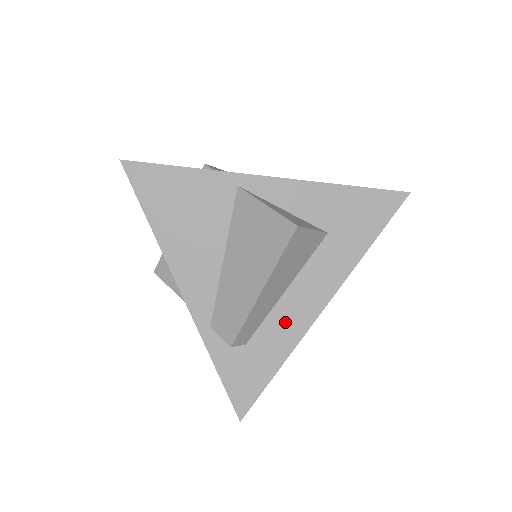
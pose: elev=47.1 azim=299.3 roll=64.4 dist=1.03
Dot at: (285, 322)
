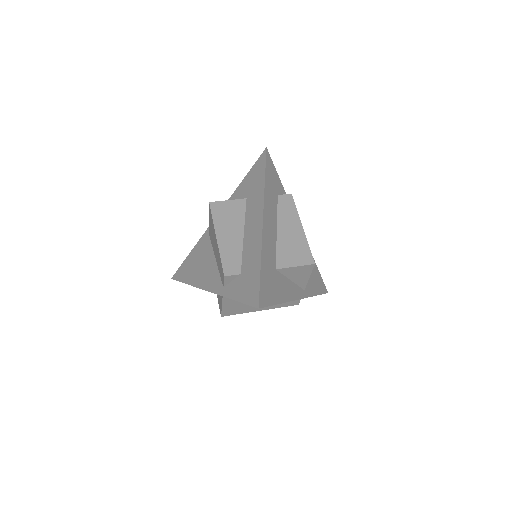
Dot at: (251, 244)
